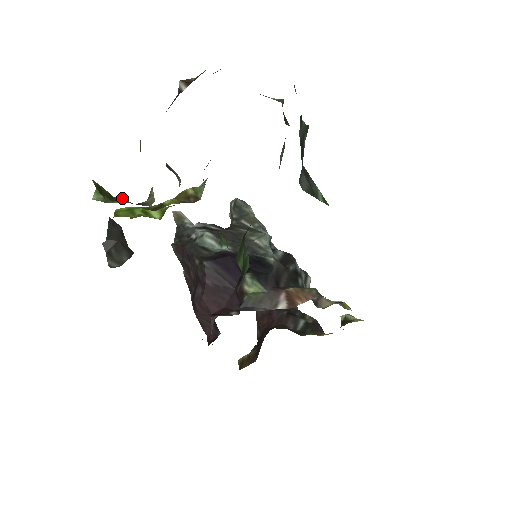
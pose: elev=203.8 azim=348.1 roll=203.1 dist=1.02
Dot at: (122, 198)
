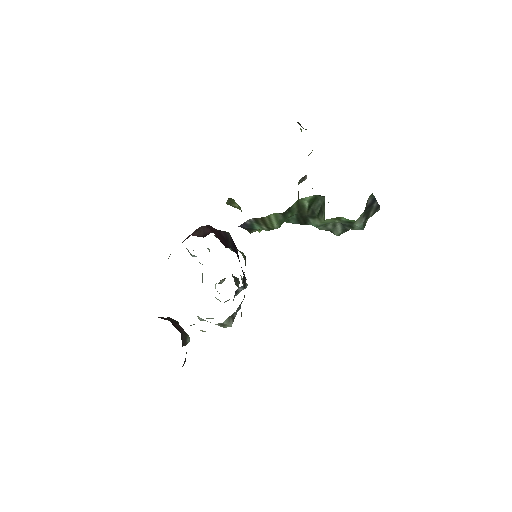
Dot at: occluded
